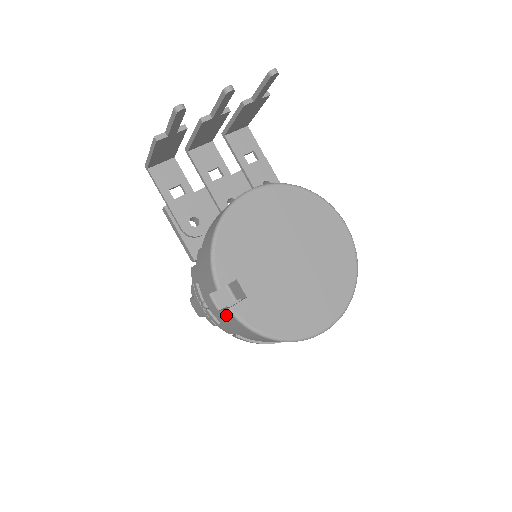
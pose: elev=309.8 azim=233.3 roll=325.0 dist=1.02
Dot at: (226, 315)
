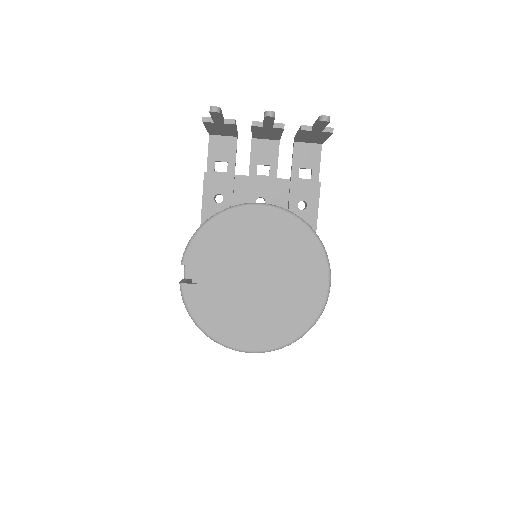
Dot at: occluded
